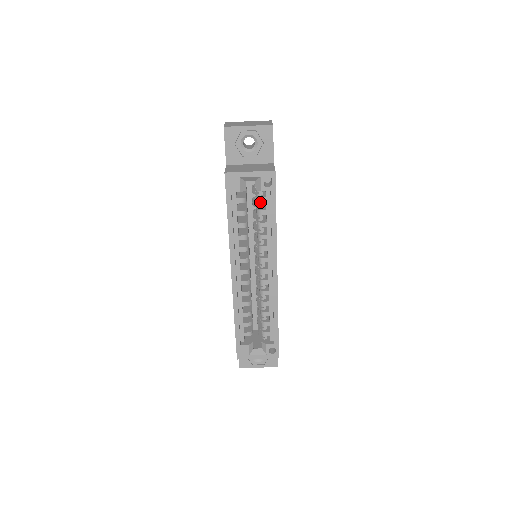
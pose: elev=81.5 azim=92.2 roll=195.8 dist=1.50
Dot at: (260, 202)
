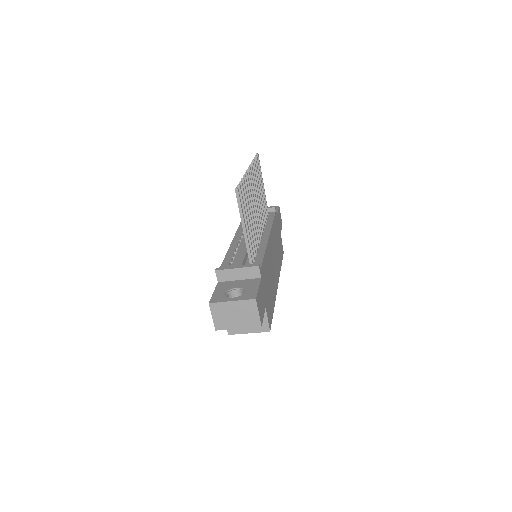
Dot at: occluded
